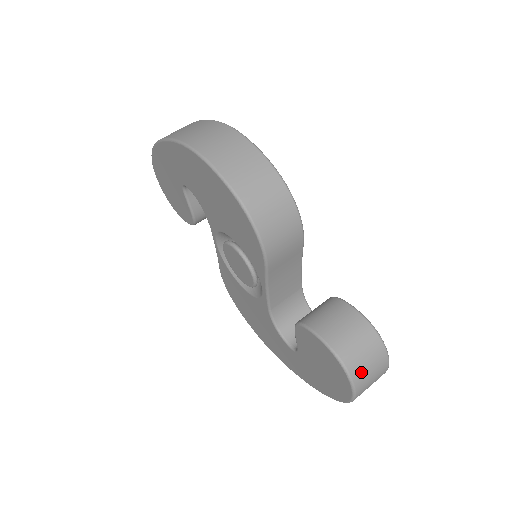
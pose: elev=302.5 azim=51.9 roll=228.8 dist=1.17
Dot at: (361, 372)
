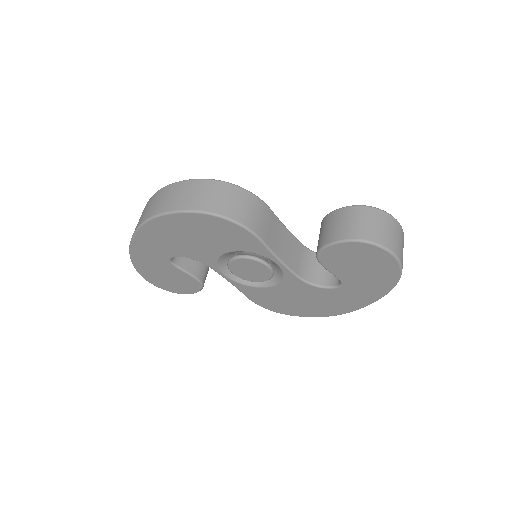
Dot at: (381, 236)
